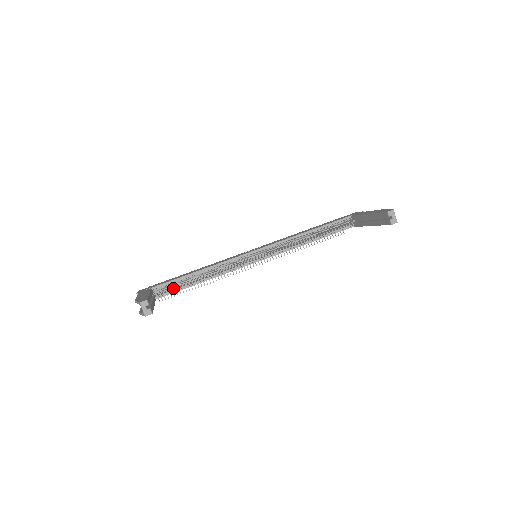
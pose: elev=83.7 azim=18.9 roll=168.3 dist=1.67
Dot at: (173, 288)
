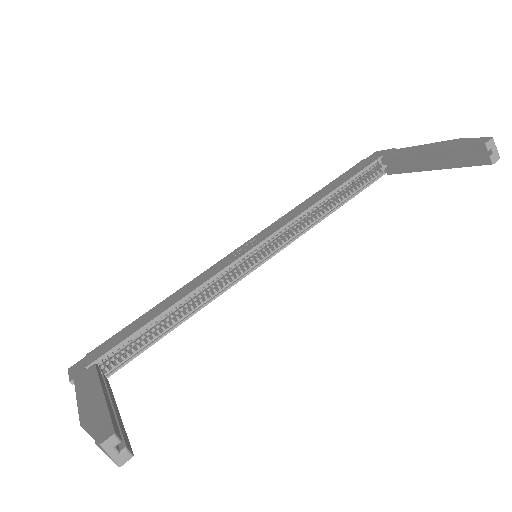
Dot at: (133, 349)
